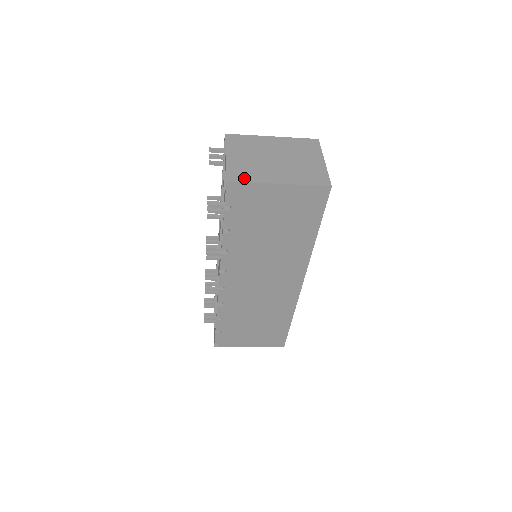
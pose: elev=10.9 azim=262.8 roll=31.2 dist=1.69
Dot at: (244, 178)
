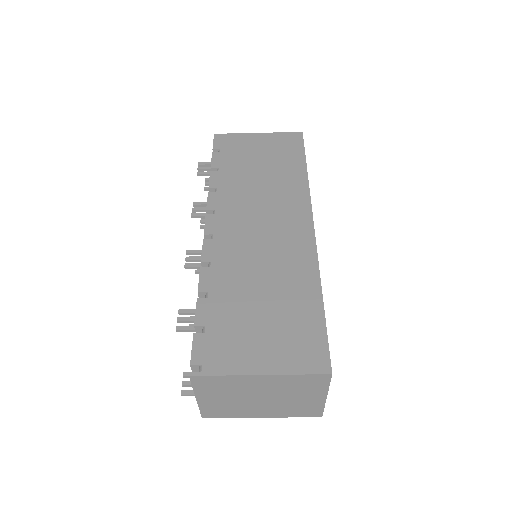
Dot at: occluded
